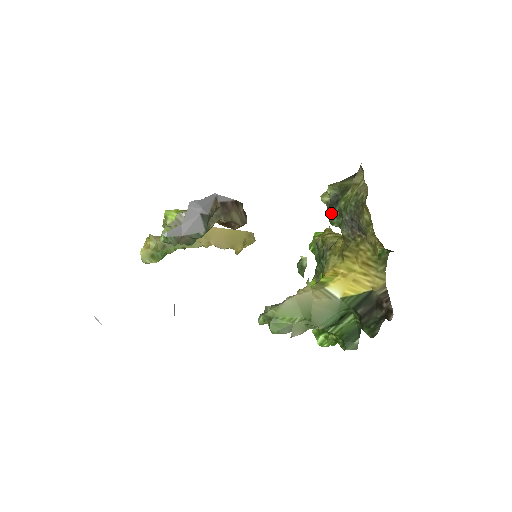
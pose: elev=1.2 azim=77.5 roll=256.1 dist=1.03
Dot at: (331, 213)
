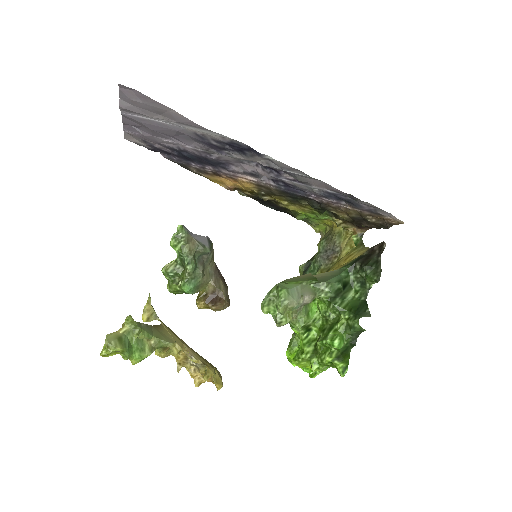
Dot at: (307, 272)
